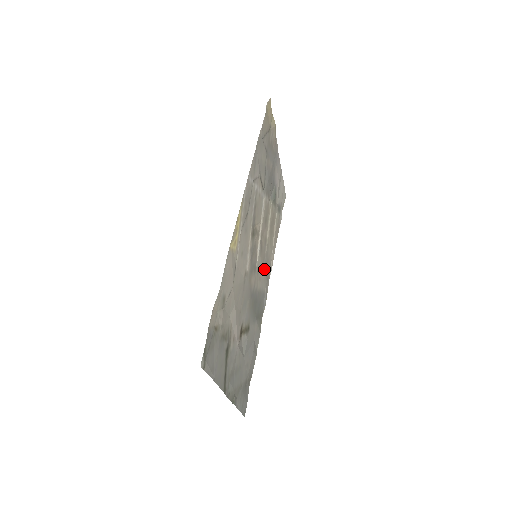
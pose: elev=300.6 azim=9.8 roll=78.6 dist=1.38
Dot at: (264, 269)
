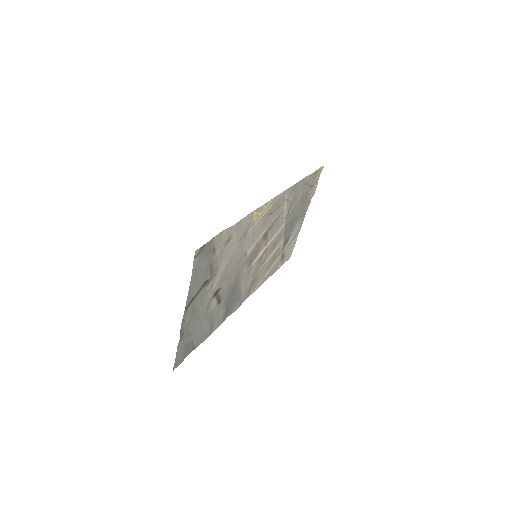
Dot at: (251, 280)
